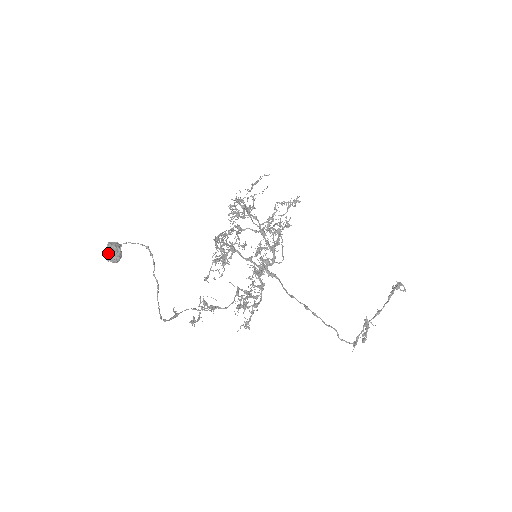
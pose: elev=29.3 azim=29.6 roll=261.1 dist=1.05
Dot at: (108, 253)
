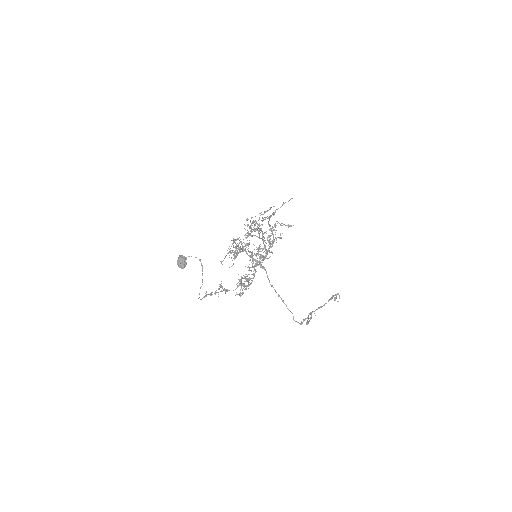
Dot at: (180, 263)
